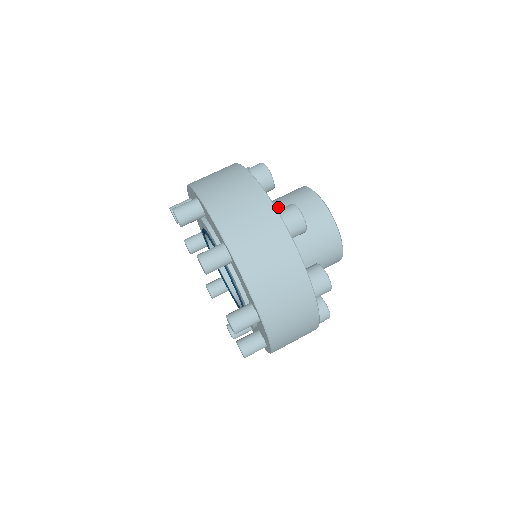
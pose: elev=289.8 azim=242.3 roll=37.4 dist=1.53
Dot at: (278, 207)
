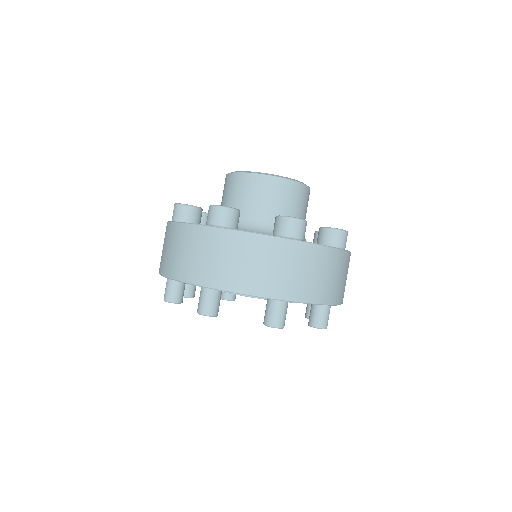
Dot at: occluded
